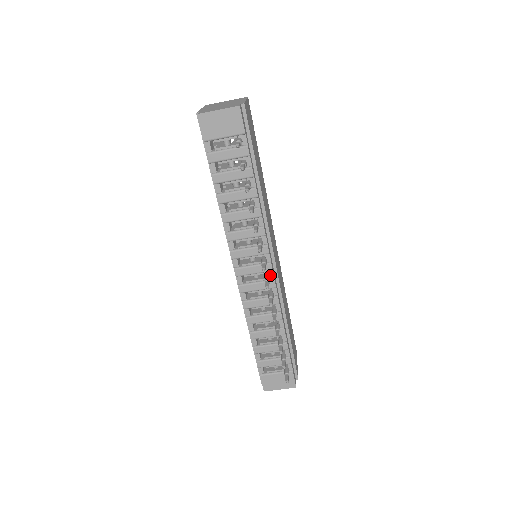
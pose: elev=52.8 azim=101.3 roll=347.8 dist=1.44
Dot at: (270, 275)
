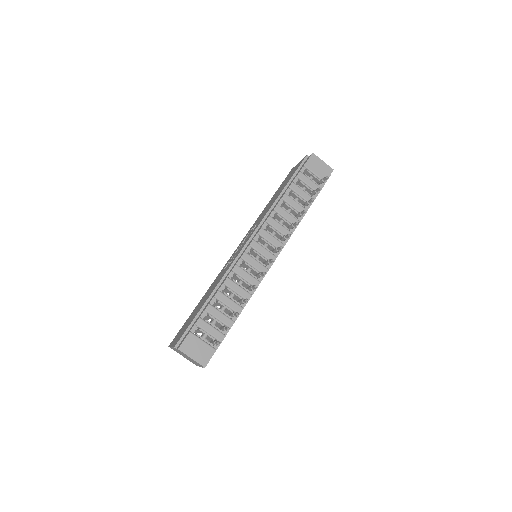
Dot at: occluded
